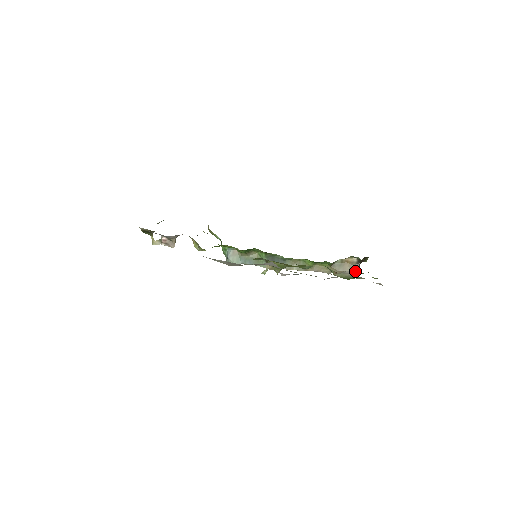
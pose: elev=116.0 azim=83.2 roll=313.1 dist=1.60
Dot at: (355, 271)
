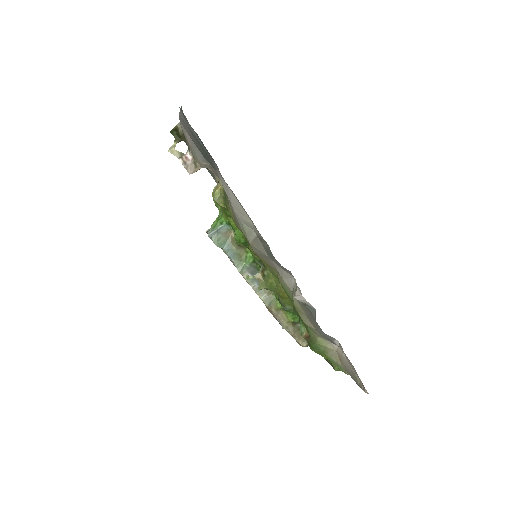
Dot at: (306, 345)
